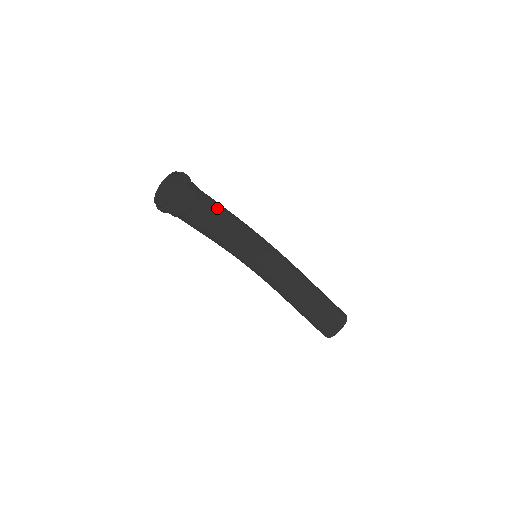
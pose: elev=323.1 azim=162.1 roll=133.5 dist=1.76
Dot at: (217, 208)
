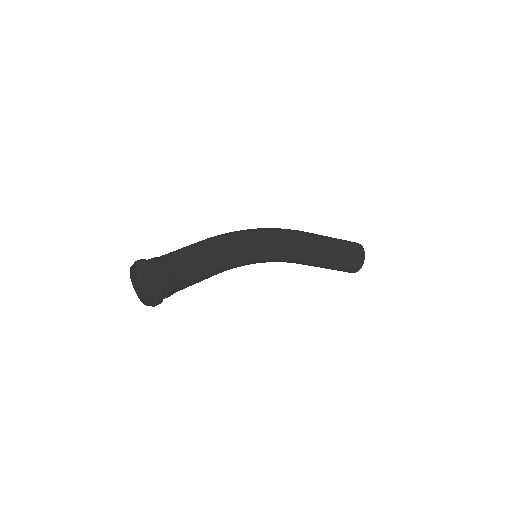
Dot at: (199, 269)
